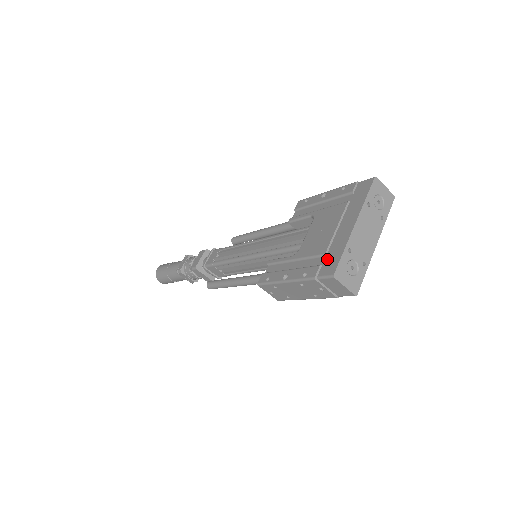
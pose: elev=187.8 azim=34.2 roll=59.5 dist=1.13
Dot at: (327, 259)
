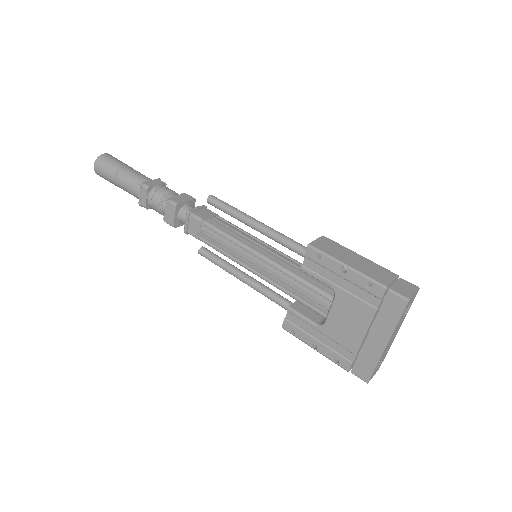
Dot at: (359, 362)
